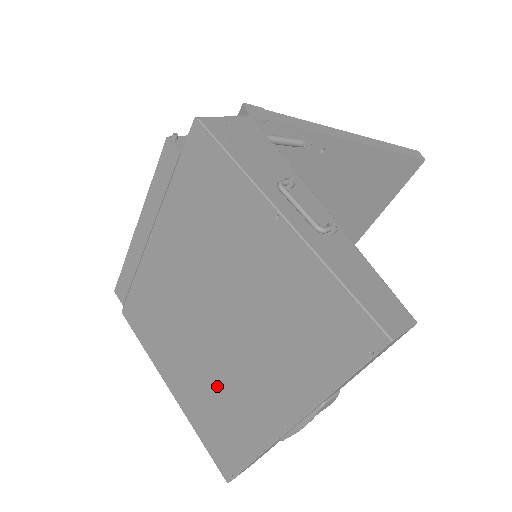
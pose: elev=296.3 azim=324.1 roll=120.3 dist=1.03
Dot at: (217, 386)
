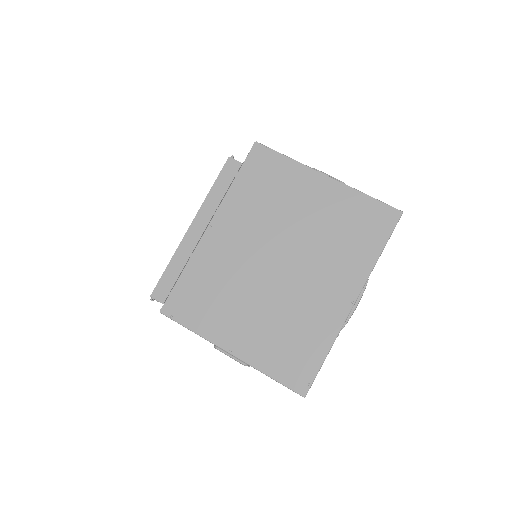
Dot at: (287, 312)
